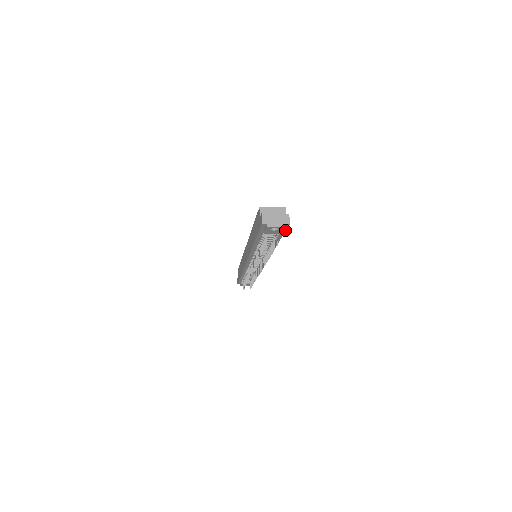
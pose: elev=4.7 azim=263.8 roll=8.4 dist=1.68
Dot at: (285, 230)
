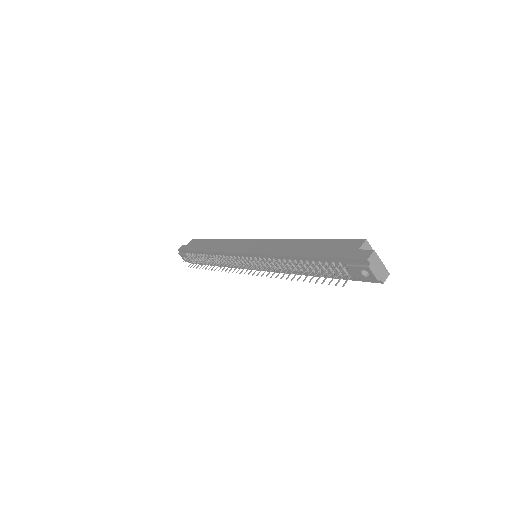
Dot at: (363, 280)
